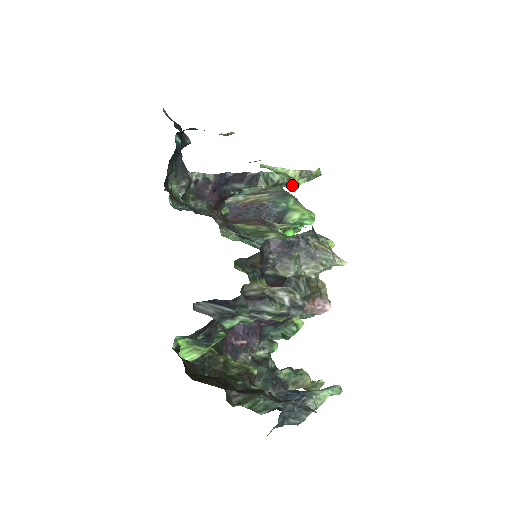
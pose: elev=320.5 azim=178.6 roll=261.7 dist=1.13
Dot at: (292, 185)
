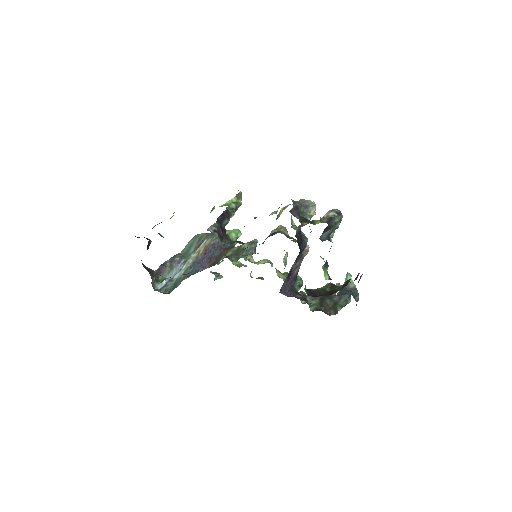
Dot at: (240, 205)
